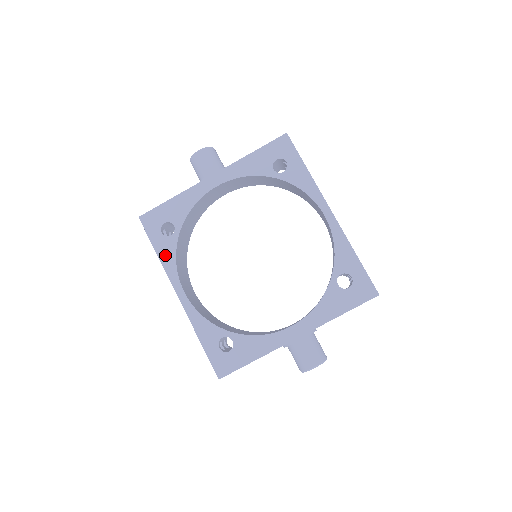
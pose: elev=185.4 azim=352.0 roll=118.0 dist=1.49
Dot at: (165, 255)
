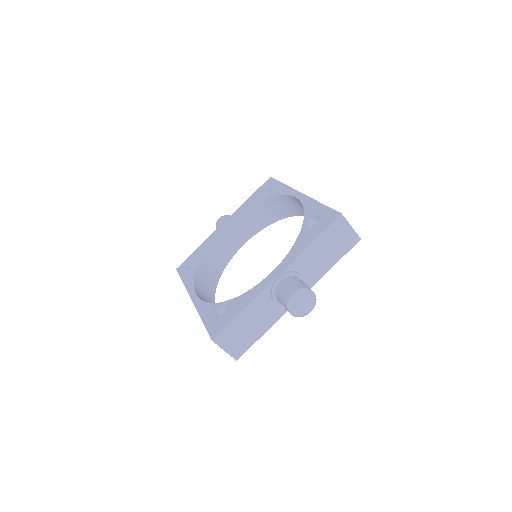
Dot at: (188, 280)
